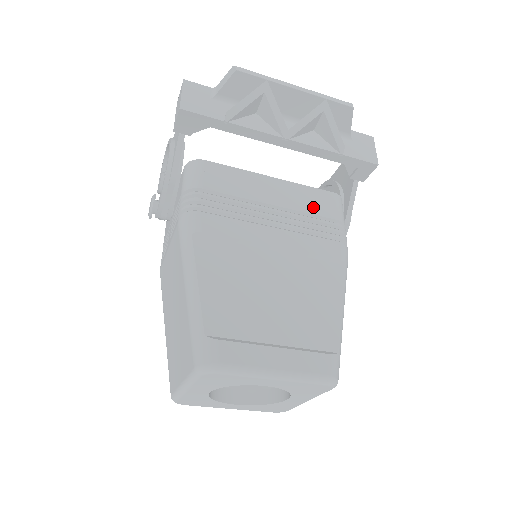
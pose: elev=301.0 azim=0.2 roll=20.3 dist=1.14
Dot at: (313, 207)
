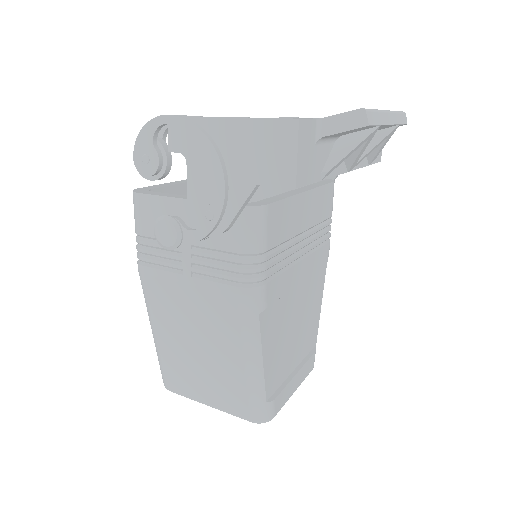
Dot at: (323, 212)
